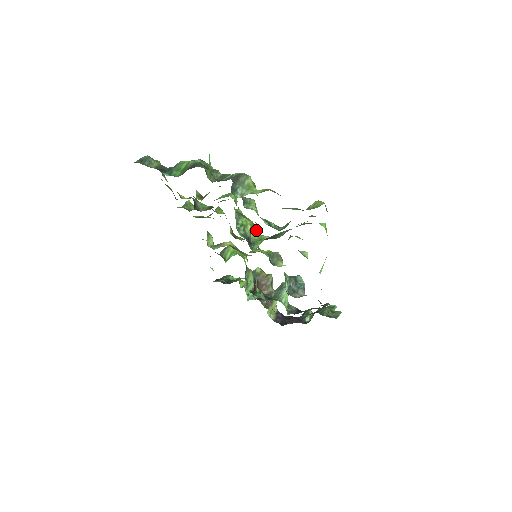
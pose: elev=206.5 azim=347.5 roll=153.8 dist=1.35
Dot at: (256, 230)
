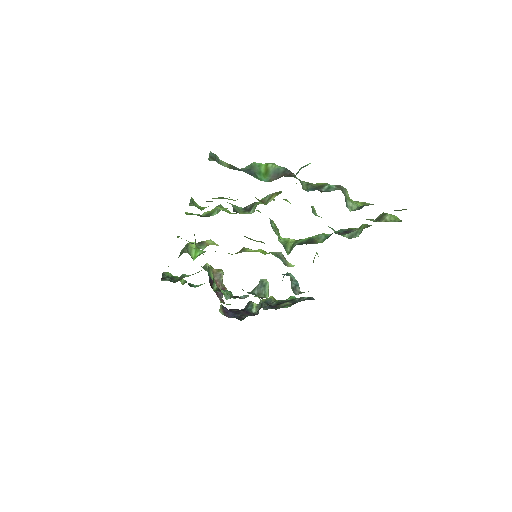
Dot at: occluded
